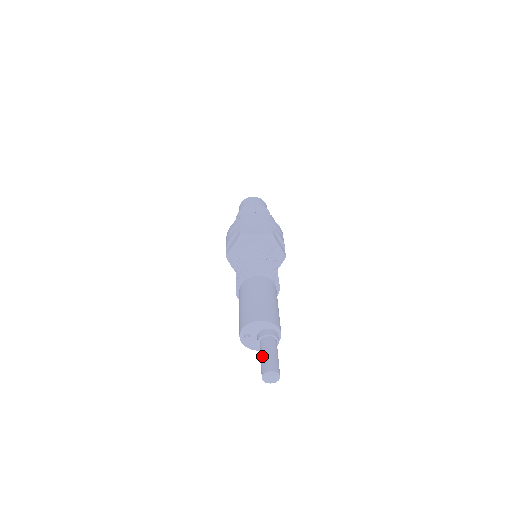
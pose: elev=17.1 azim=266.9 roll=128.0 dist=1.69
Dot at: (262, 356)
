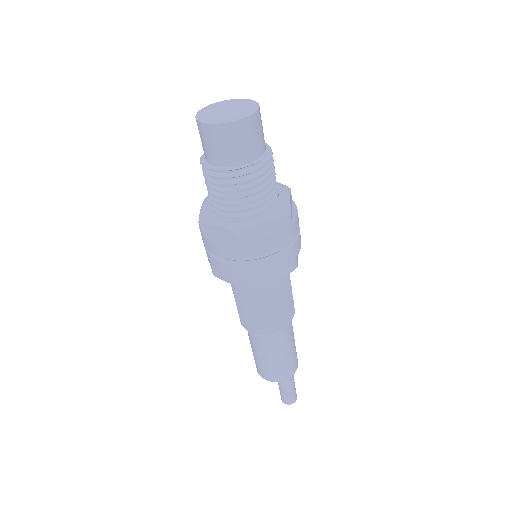
Dot at: occluded
